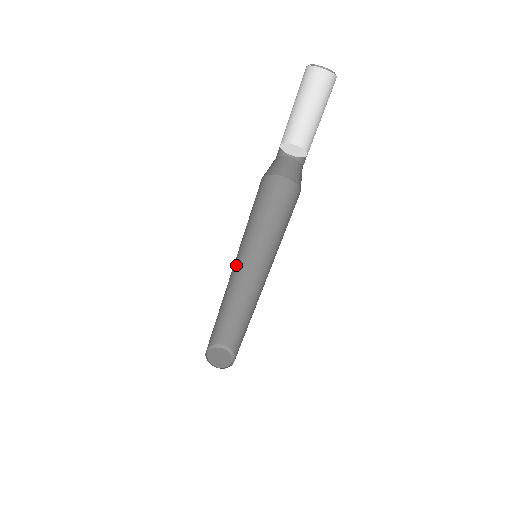
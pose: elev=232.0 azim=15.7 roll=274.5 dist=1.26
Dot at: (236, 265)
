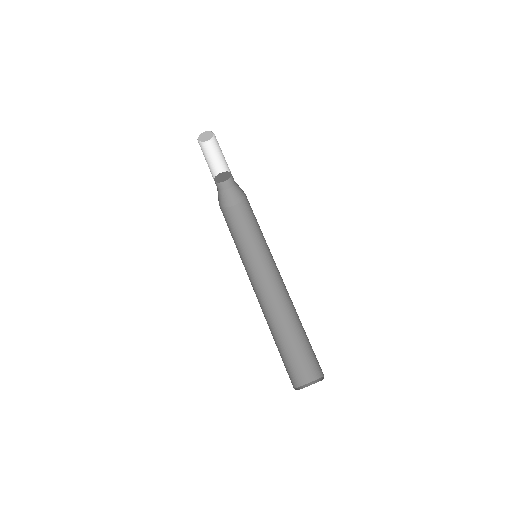
Dot at: (256, 282)
